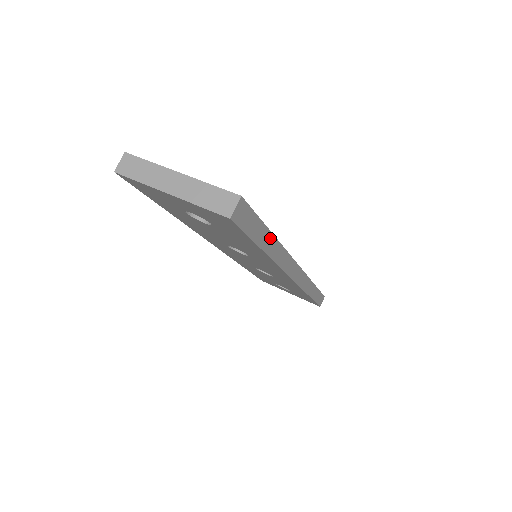
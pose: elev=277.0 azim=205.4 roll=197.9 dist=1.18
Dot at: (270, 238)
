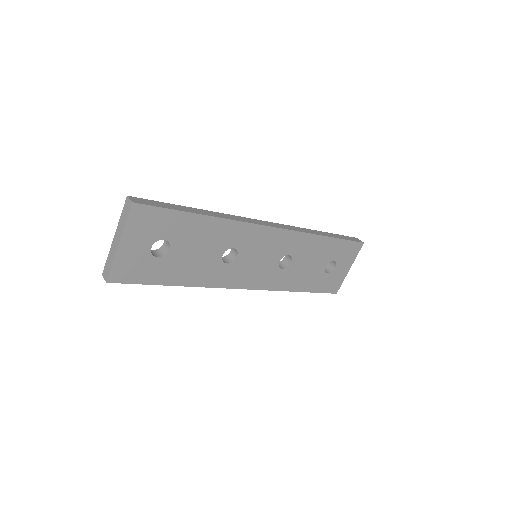
Dot at: (194, 210)
